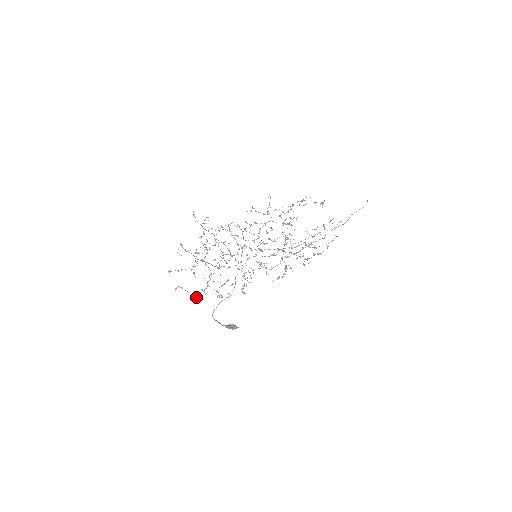
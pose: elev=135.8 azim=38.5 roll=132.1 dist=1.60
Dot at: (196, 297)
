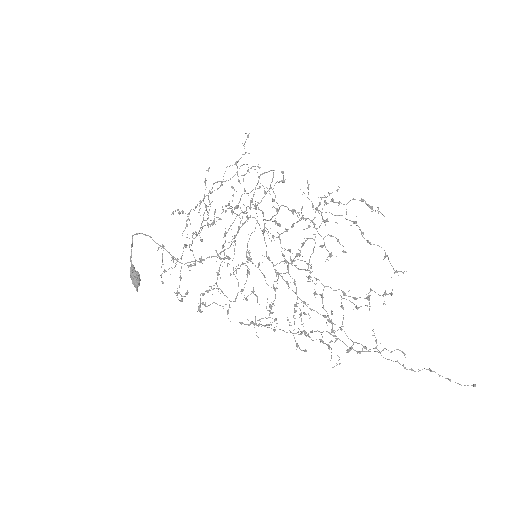
Dot at: occluded
